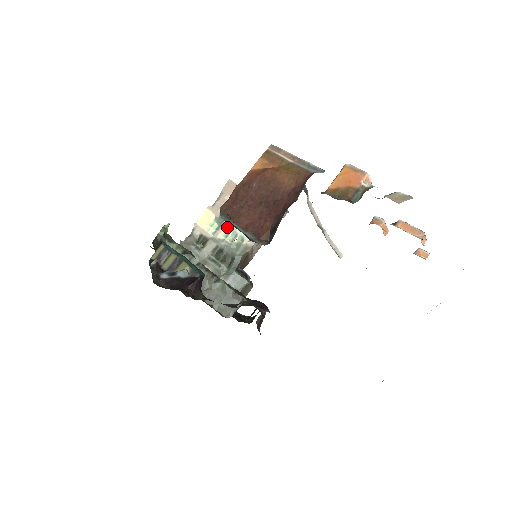
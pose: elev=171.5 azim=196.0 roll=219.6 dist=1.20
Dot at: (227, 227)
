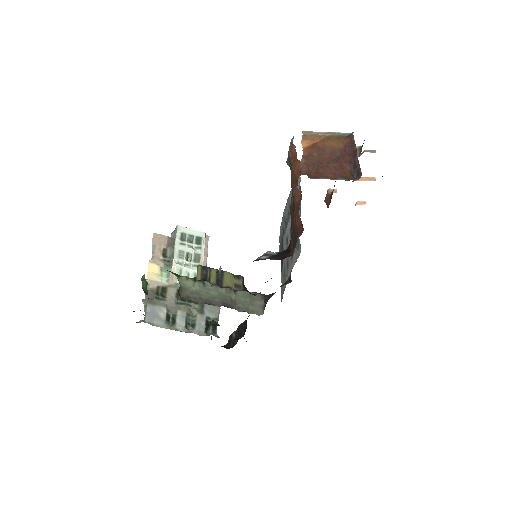
Dot at: (177, 271)
